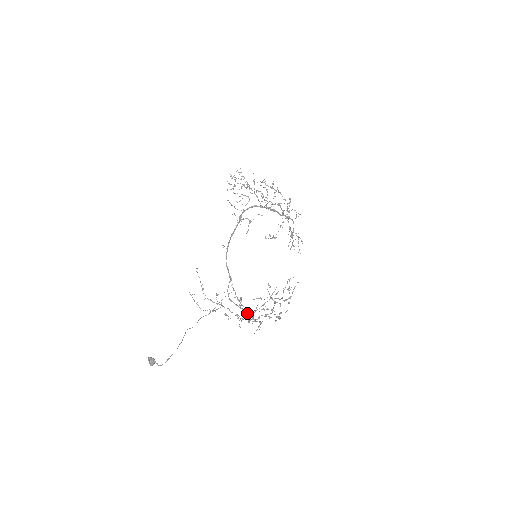
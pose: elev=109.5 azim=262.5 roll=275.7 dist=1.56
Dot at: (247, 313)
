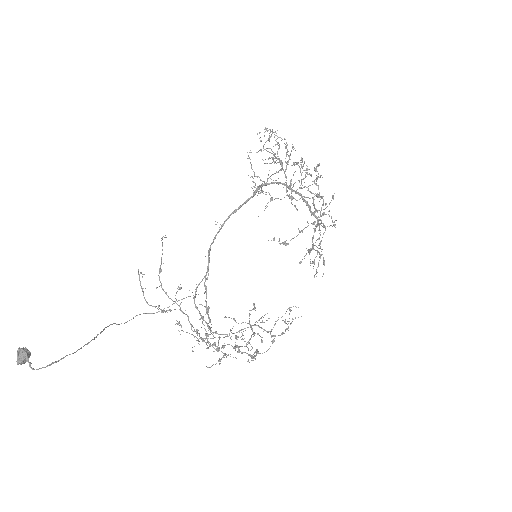
Dot at: occluded
